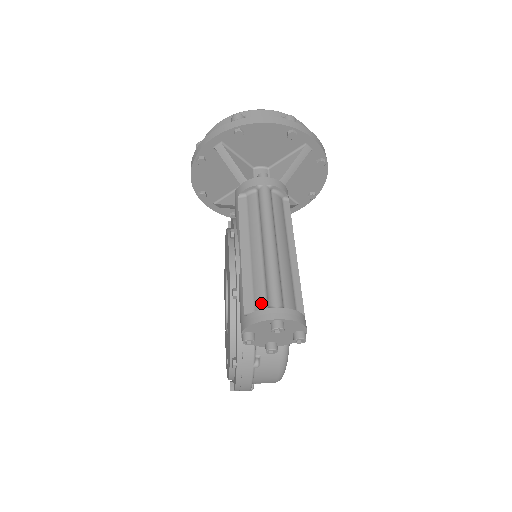
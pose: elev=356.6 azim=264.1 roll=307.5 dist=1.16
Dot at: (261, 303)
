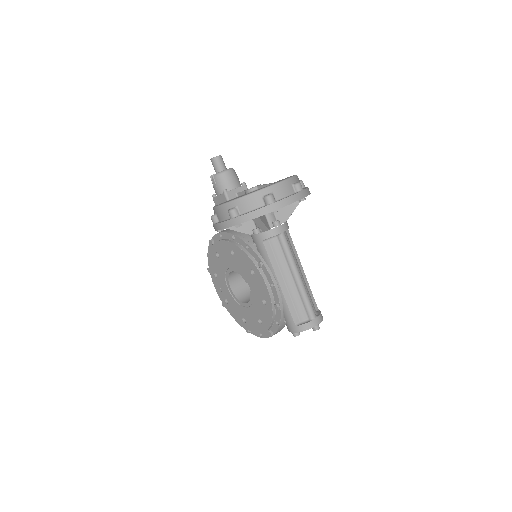
Dot at: (303, 316)
